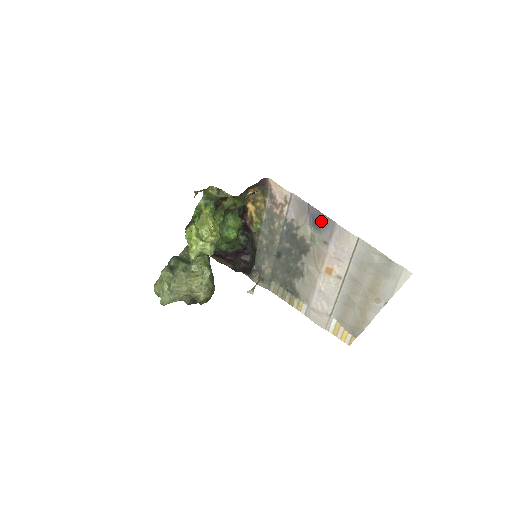
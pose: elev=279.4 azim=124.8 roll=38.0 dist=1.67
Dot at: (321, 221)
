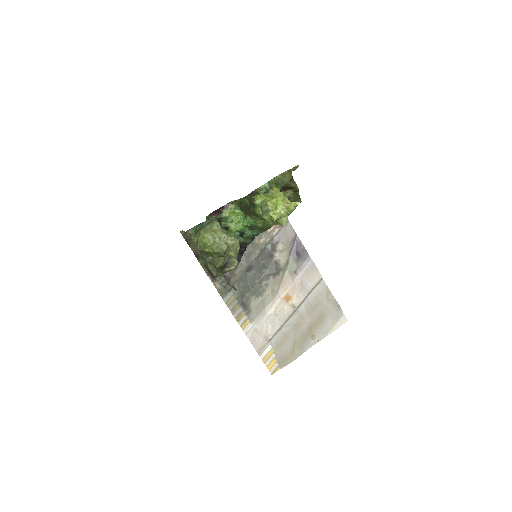
Dot at: (300, 253)
